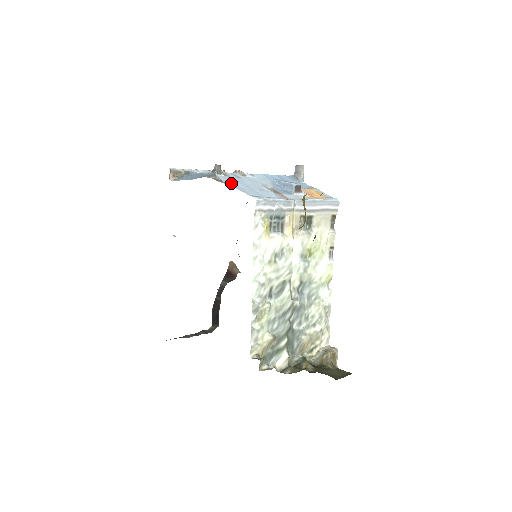
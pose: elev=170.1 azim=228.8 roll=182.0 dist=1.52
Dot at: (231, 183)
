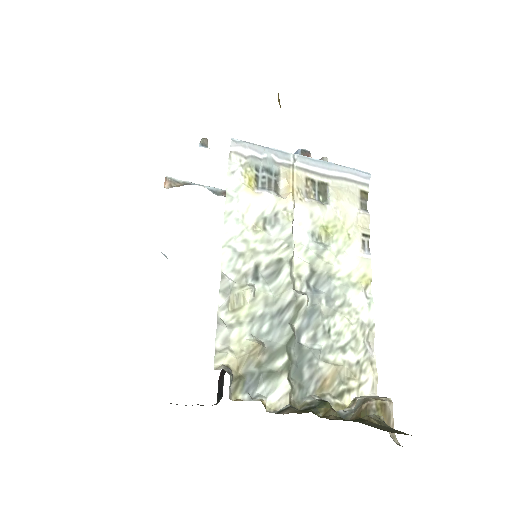
Dot at: occluded
